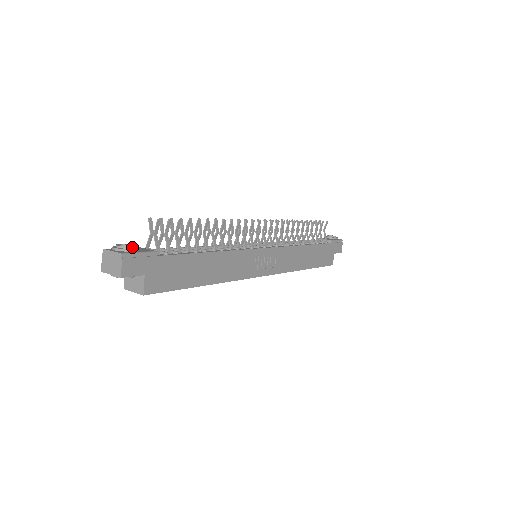
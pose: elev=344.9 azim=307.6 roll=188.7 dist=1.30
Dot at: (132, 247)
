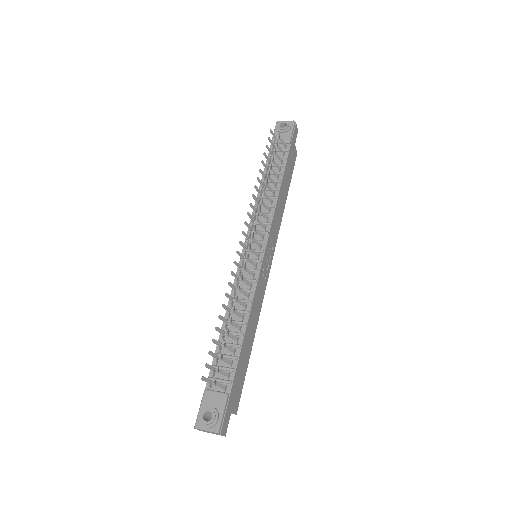
Dot at: (215, 415)
